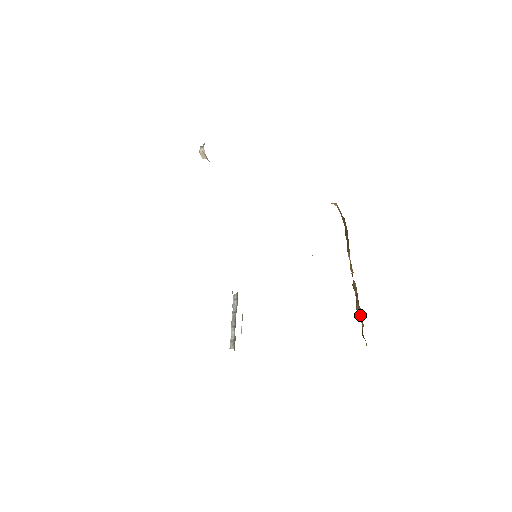
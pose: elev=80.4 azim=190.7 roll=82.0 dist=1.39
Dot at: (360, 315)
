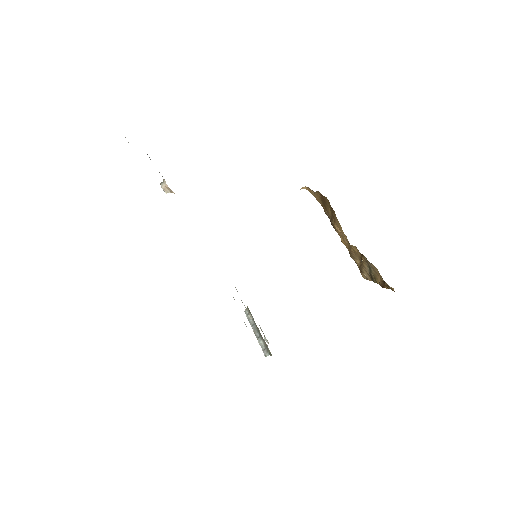
Dot at: (372, 272)
